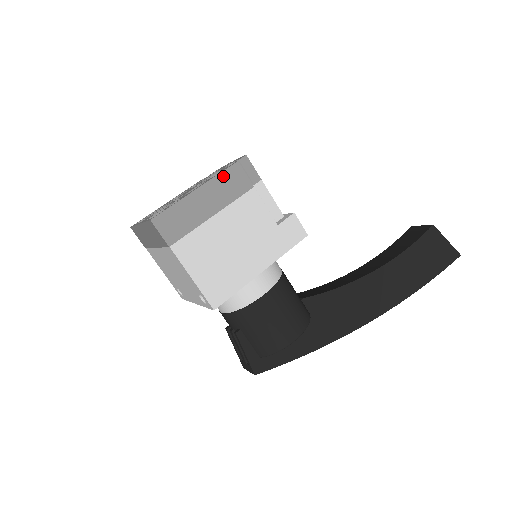
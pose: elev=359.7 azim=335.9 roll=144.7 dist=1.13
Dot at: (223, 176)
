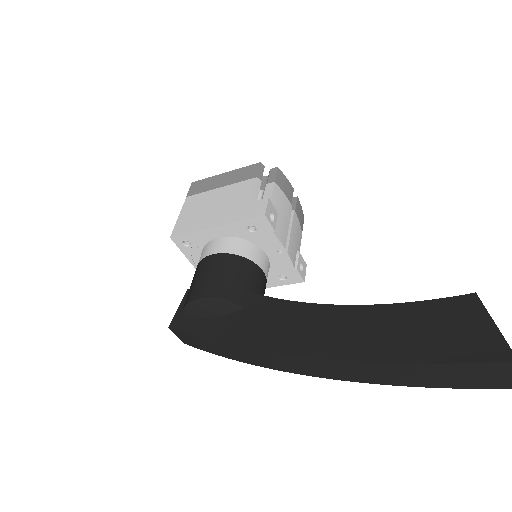
Dot at: (245, 169)
